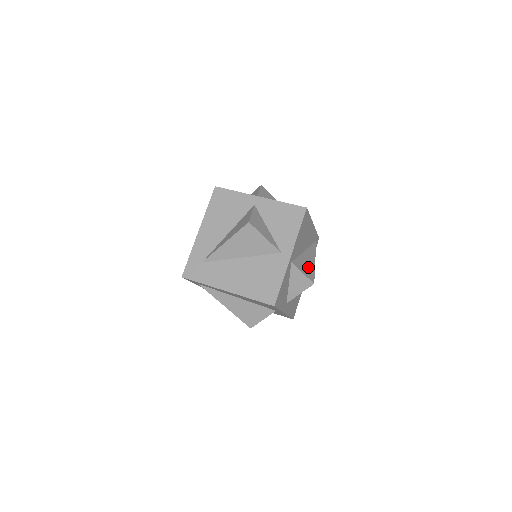
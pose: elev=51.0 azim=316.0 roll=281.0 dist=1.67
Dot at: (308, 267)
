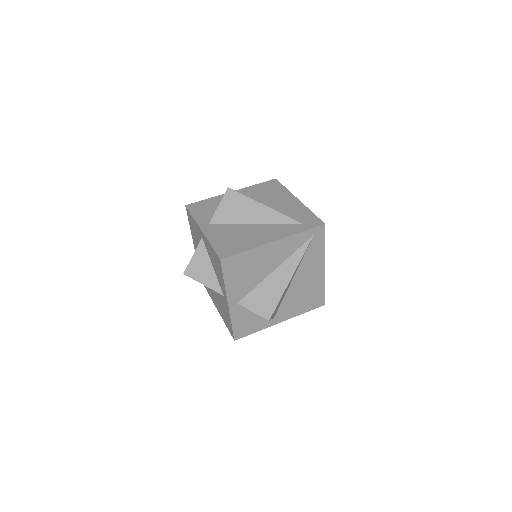
Dot at: (269, 297)
